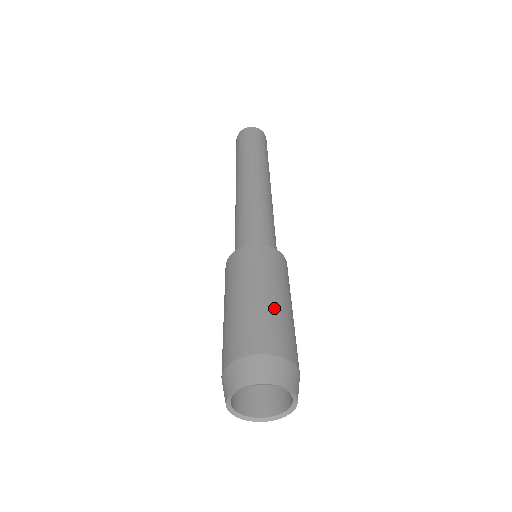
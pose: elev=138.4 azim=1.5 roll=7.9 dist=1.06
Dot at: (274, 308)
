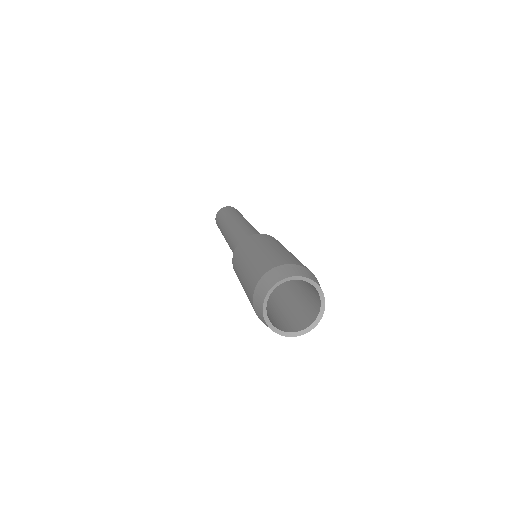
Dot at: (290, 254)
